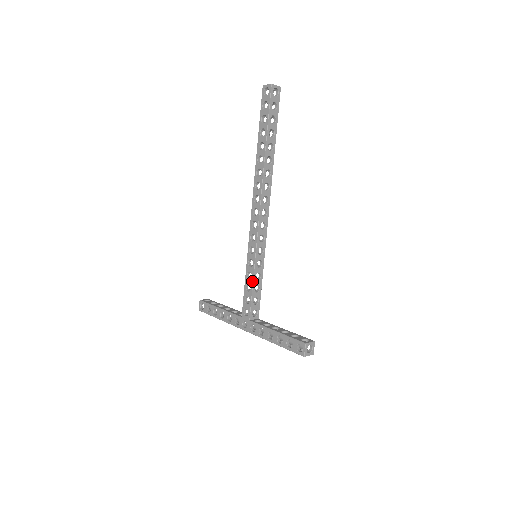
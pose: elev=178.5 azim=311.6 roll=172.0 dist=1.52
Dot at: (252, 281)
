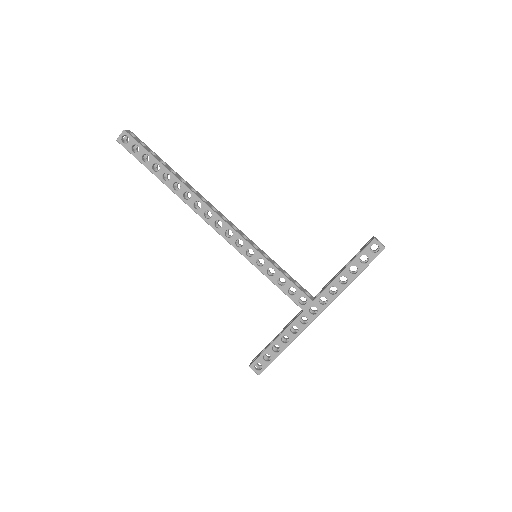
Dot at: (278, 272)
